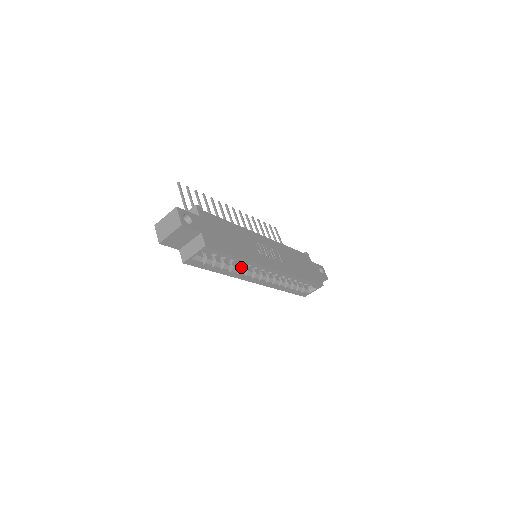
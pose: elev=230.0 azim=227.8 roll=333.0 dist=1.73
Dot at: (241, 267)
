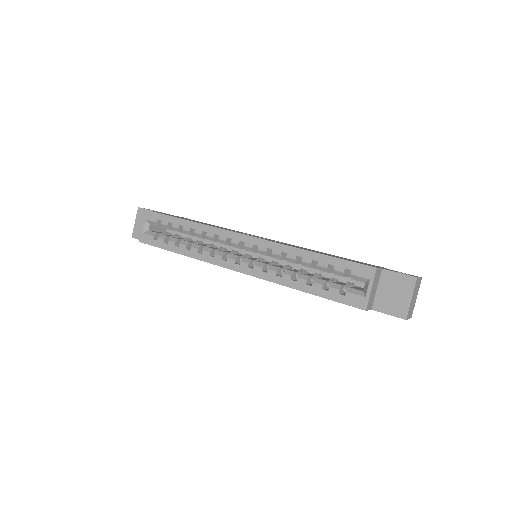
Dot at: (209, 247)
